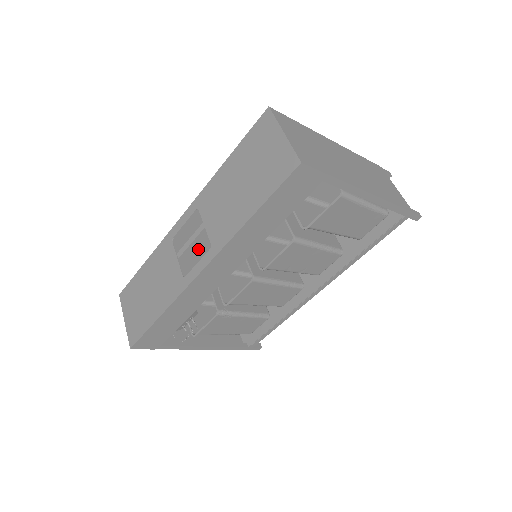
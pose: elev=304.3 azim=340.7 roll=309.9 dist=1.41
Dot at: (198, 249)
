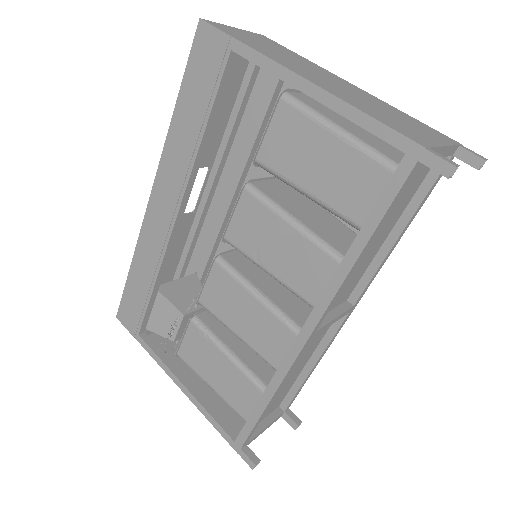
Dot at: occluded
